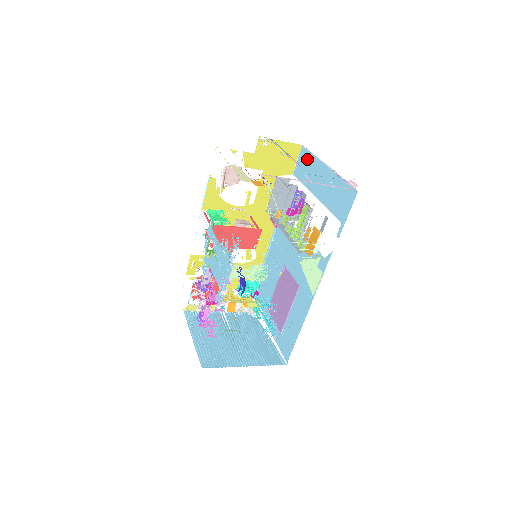
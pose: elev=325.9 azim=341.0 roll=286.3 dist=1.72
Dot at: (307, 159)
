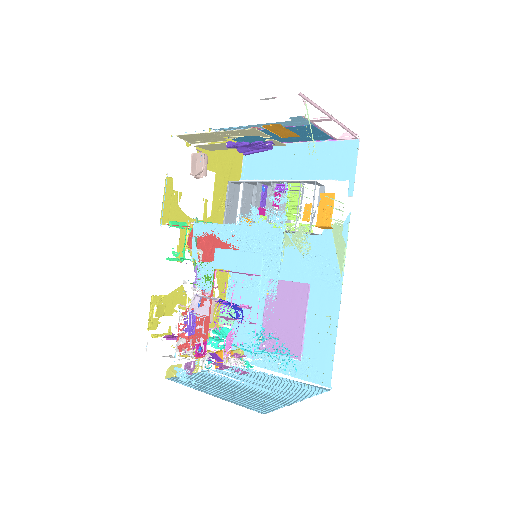
Dot at: (259, 153)
